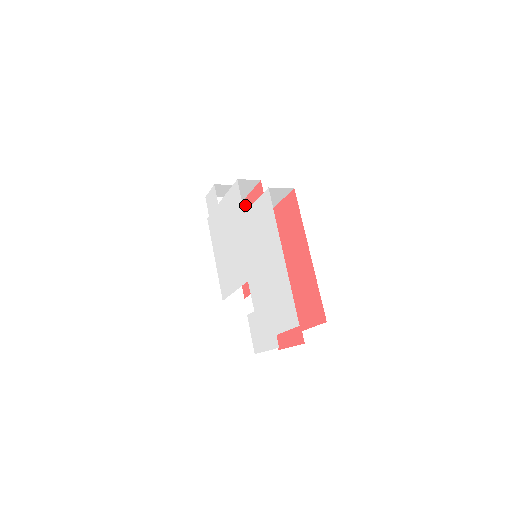
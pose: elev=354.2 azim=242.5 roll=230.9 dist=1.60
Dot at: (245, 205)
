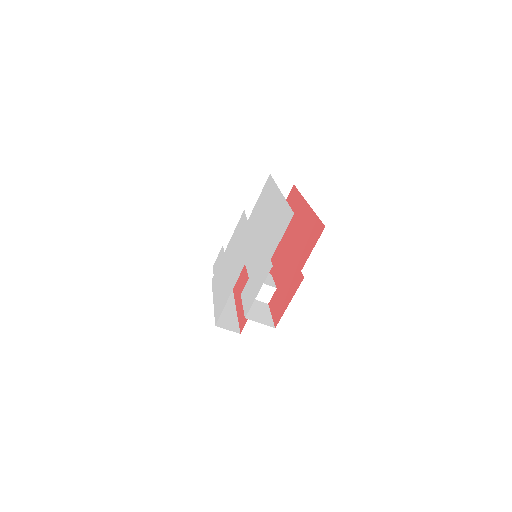
Dot at: occluded
